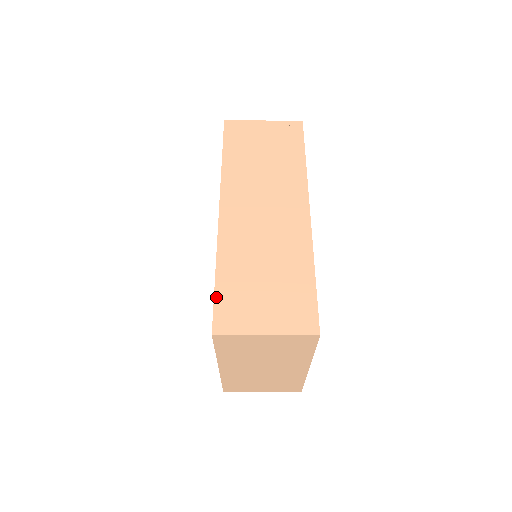
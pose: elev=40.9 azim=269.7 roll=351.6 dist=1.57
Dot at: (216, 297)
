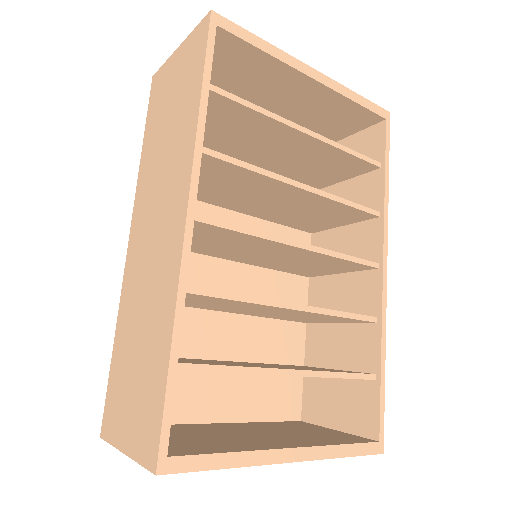
Dot at: (109, 382)
